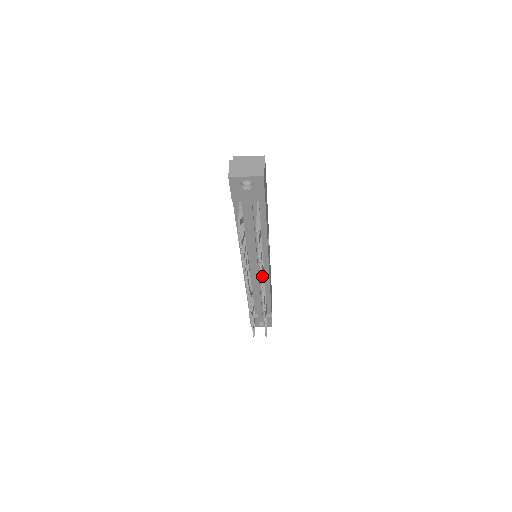
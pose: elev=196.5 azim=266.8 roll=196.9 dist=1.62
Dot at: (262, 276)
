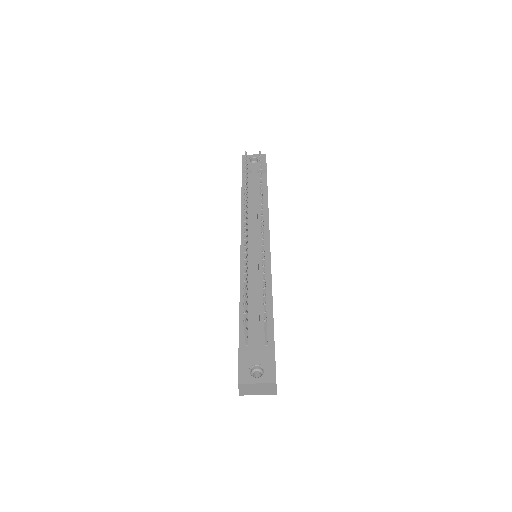
Dot at: occluded
